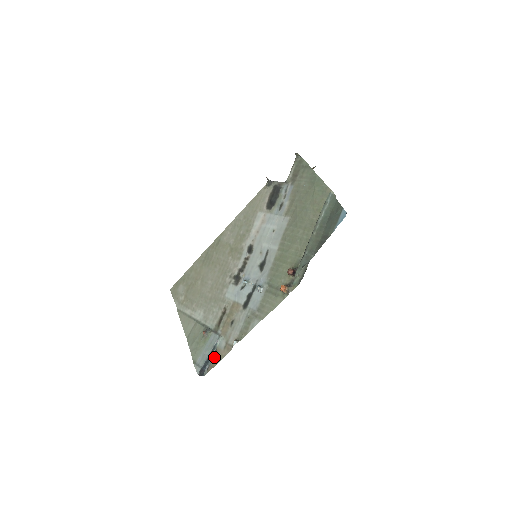
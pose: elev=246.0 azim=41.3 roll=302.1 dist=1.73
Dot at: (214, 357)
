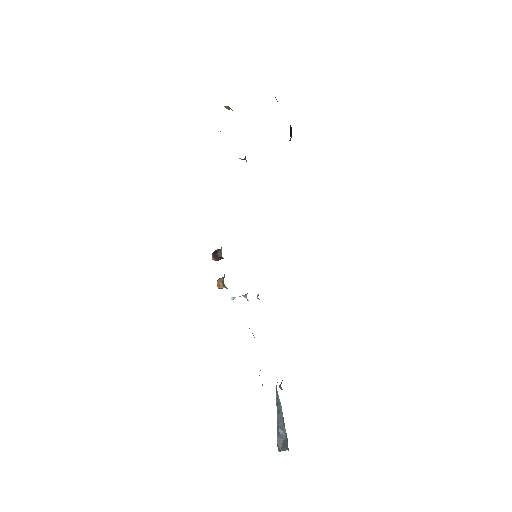
Dot at: (282, 418)
